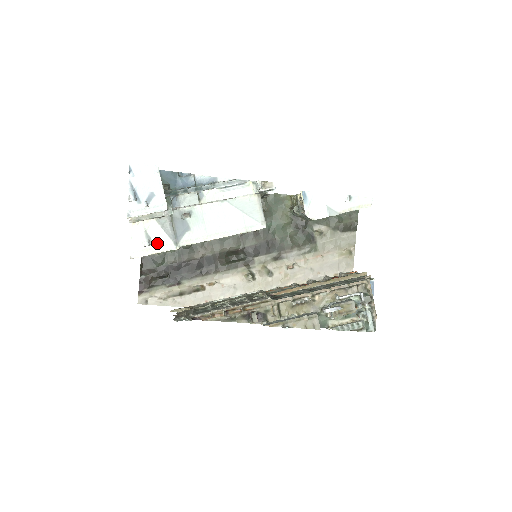
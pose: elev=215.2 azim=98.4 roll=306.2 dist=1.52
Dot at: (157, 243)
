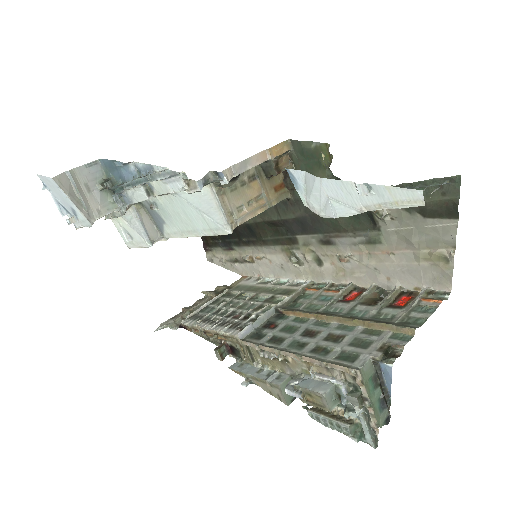
Dot at: (136, 239)
